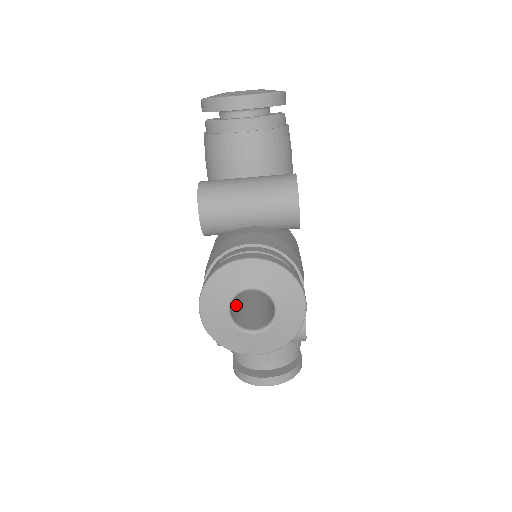
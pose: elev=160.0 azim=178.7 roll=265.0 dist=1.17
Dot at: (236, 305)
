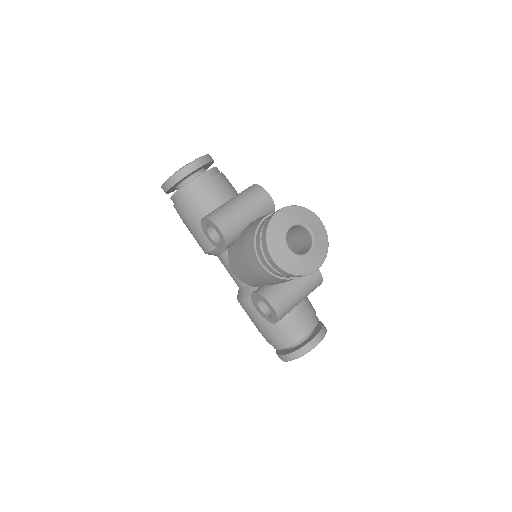
Dot at: occluded
